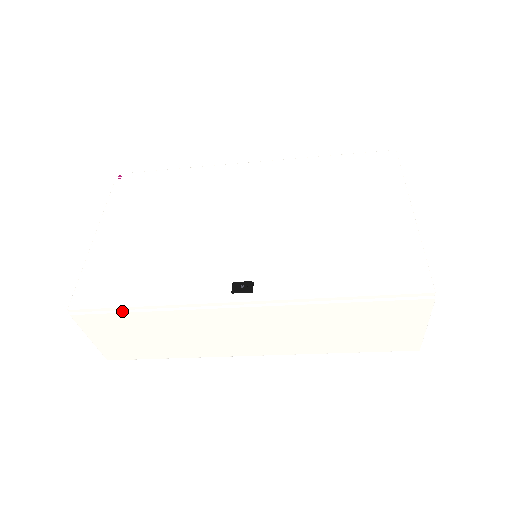
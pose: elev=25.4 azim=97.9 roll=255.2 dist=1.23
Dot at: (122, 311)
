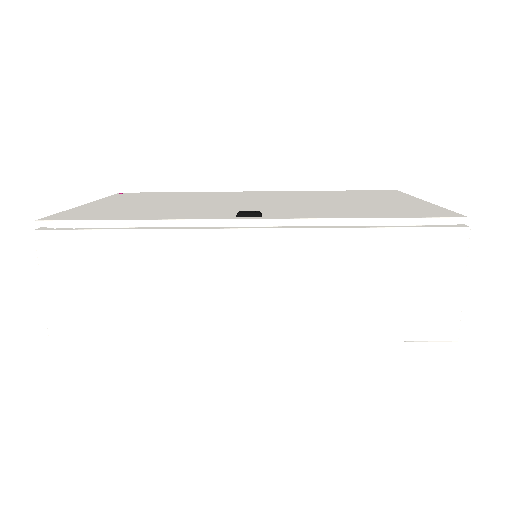
Dot at: (101, 229)
